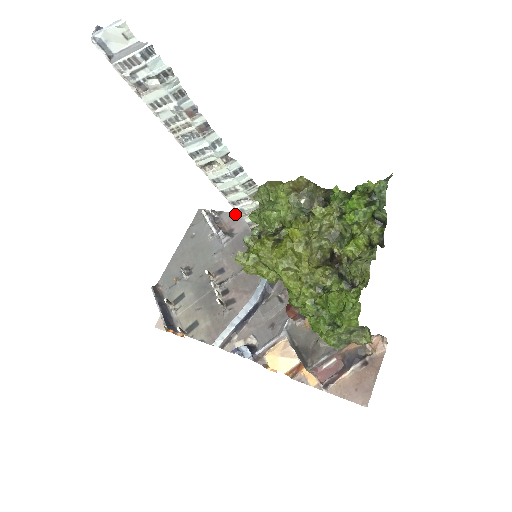
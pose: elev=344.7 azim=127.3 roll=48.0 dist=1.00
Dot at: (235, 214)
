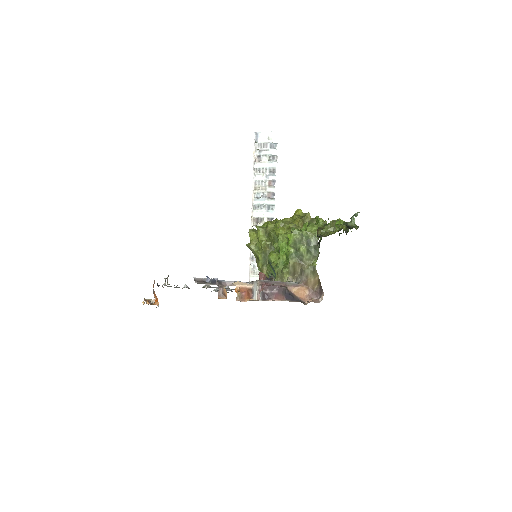
Dot at: occluded
